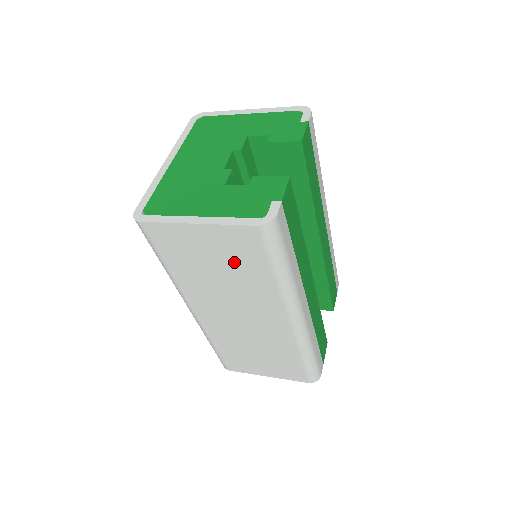
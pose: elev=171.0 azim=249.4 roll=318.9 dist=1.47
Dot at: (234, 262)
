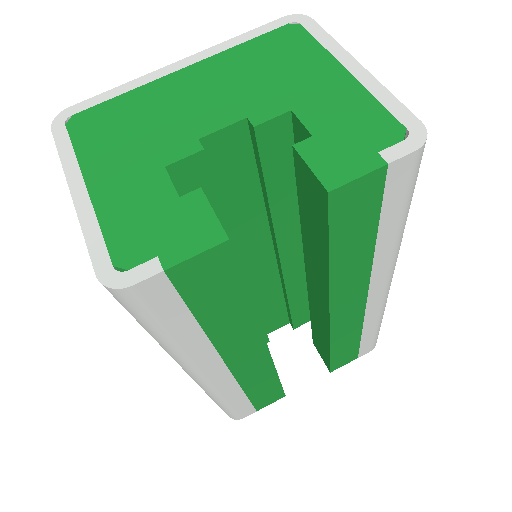
Dot at: occluded
